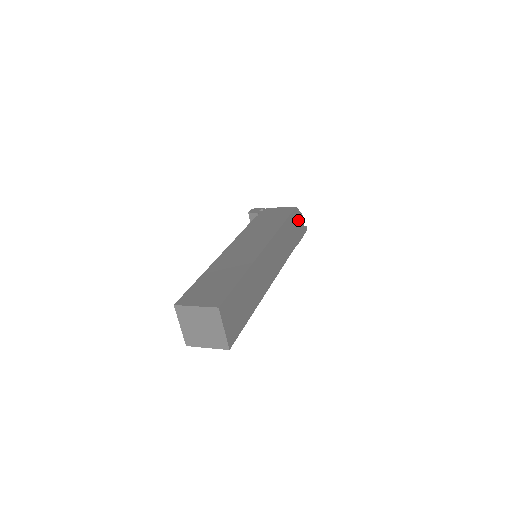
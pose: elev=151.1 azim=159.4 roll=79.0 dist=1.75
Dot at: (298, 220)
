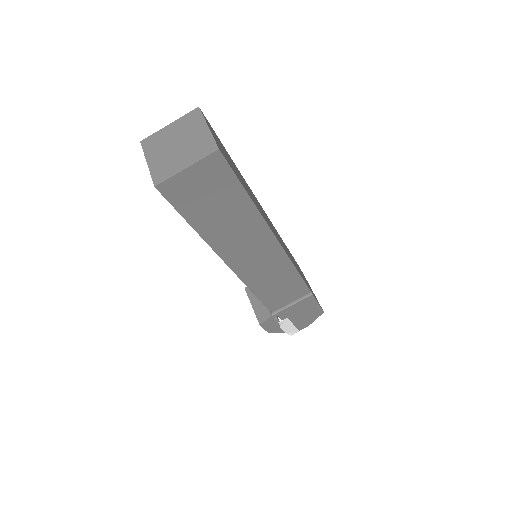
Dot at: occluded
